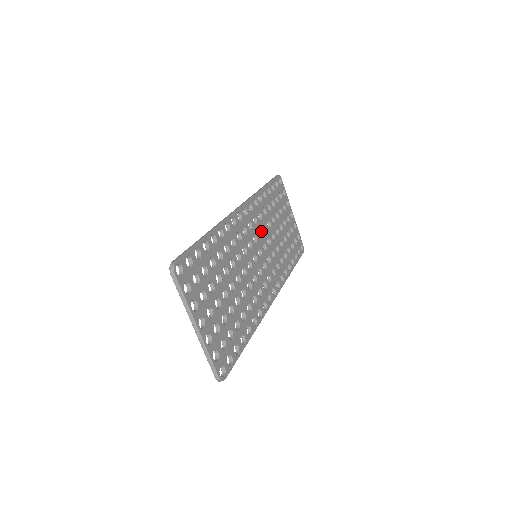
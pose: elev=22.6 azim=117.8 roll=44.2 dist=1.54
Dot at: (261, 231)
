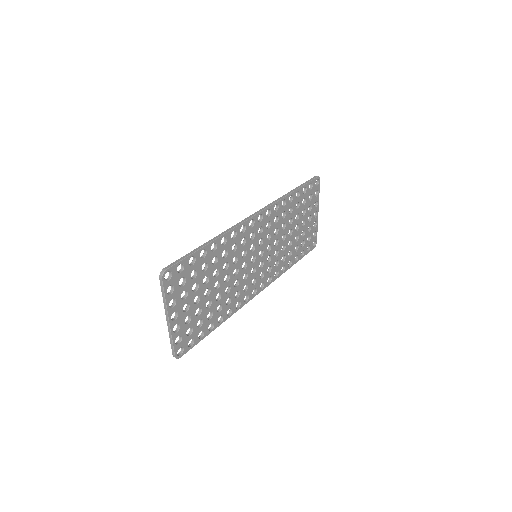
Dot at: (271, 234)
